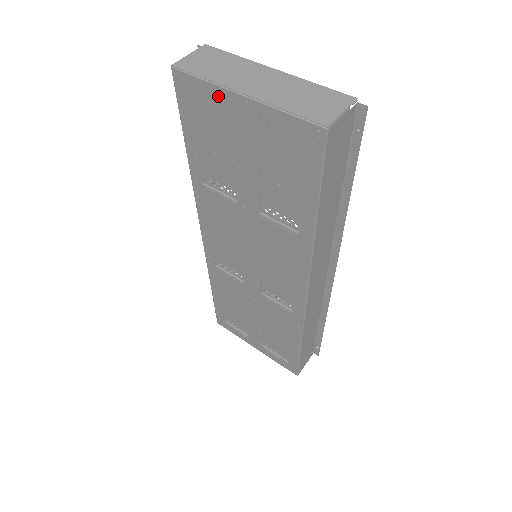
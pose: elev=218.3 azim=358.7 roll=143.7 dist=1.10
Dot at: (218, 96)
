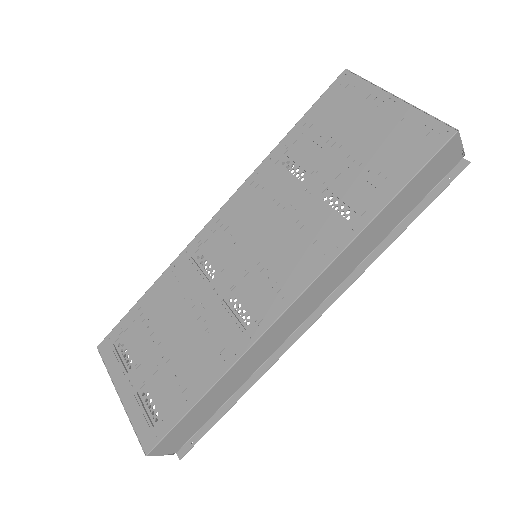
Dot at: (370, 95)
